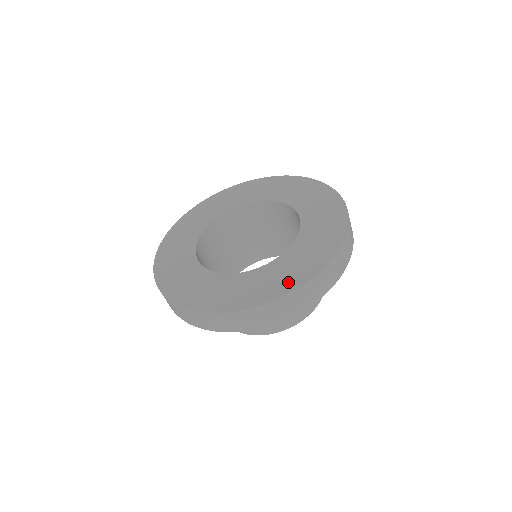
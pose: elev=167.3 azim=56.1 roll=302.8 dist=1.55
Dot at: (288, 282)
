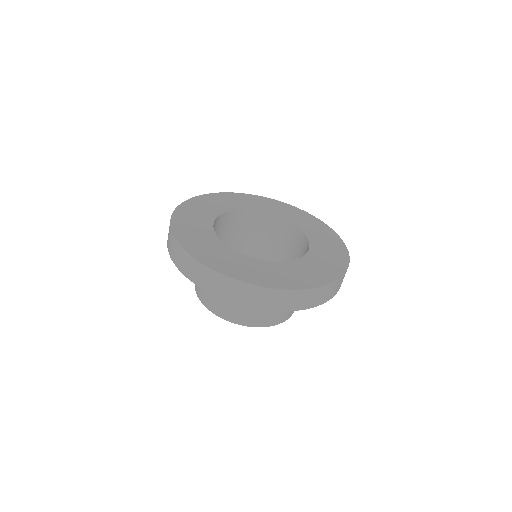
Dot at: (336, 266)
